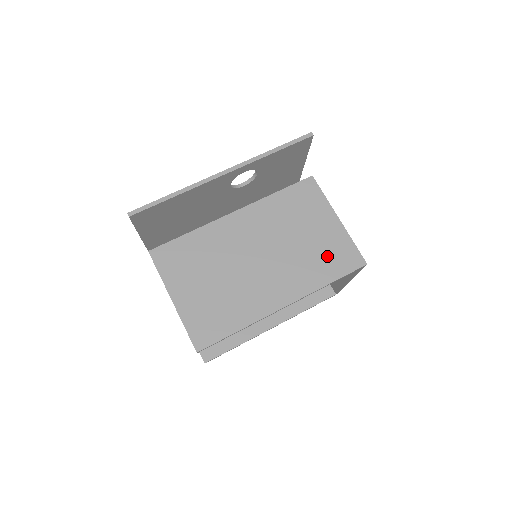
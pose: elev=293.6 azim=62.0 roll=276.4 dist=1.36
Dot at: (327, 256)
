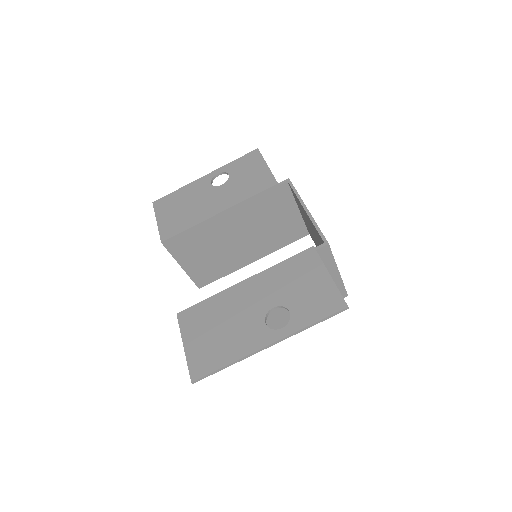
Dot at: occluded
